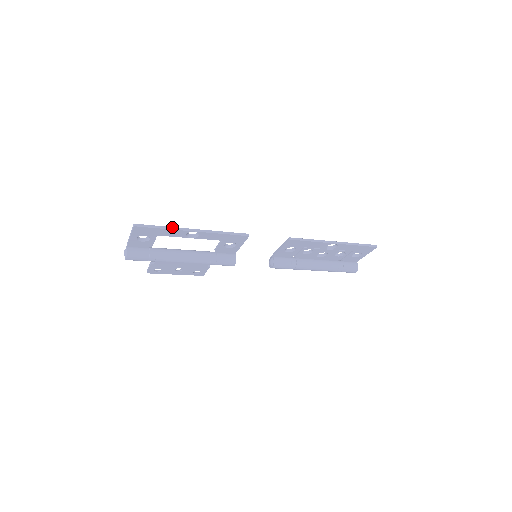
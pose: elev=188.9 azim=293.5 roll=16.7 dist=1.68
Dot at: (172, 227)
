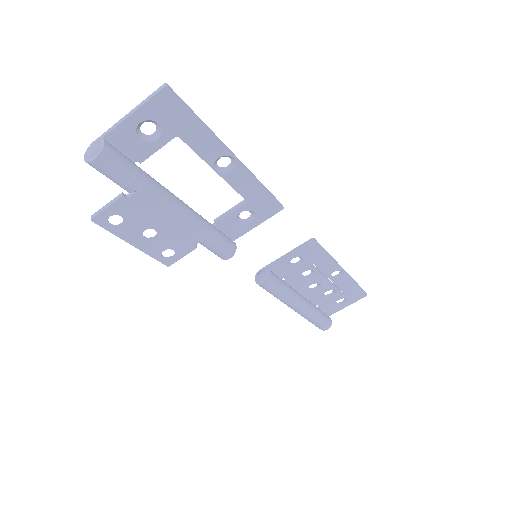
Dot at: (211, 130)
